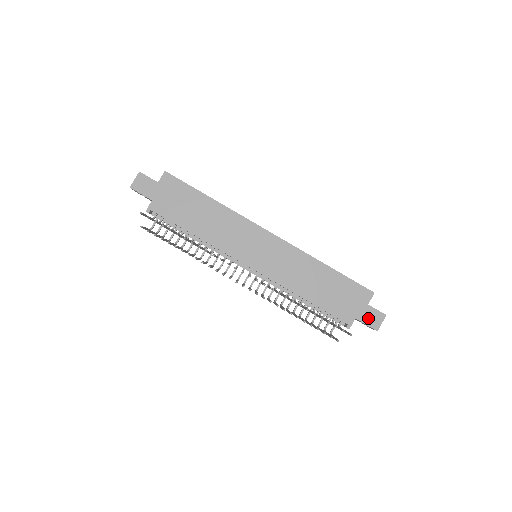
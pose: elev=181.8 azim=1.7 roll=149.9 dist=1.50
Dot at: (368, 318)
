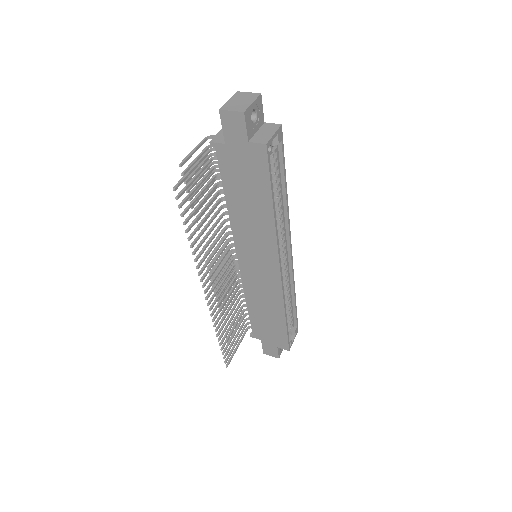
Dot at: (268, 348)
